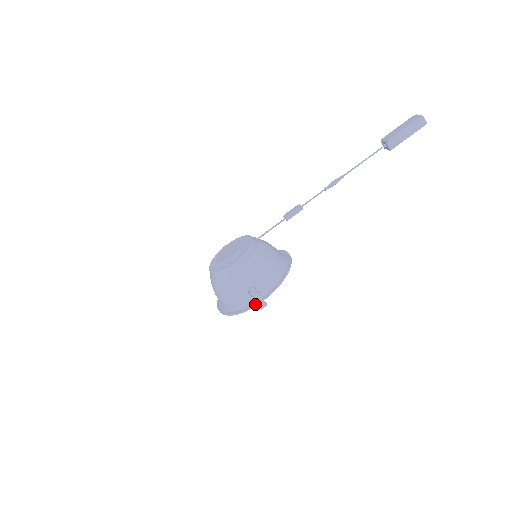
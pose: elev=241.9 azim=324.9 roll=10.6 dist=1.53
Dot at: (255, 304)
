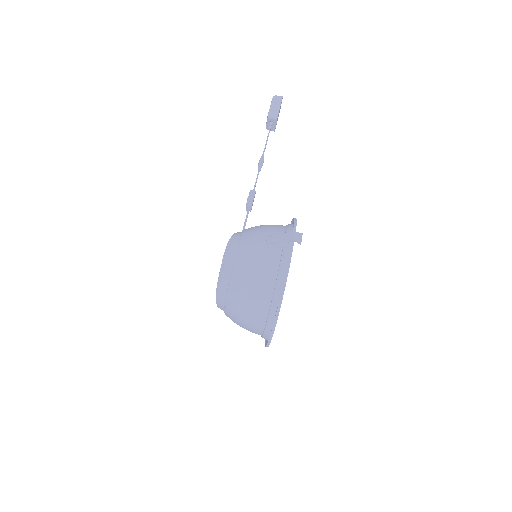
Dot at: (290, 247)
